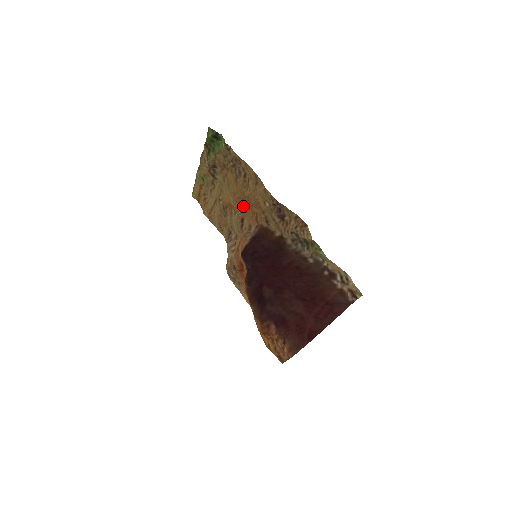
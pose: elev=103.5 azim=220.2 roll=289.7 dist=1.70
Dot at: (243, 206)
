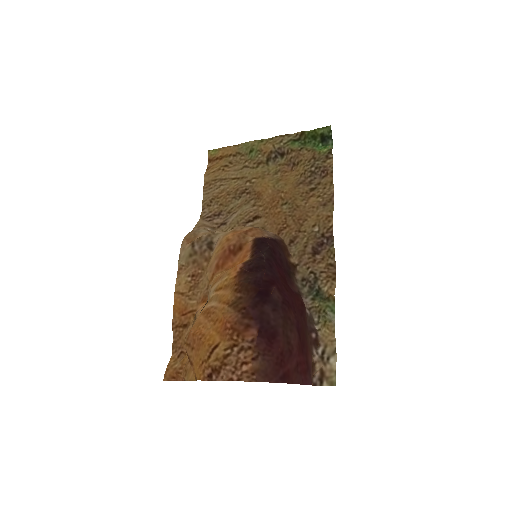
Dot at: (278, 208)
